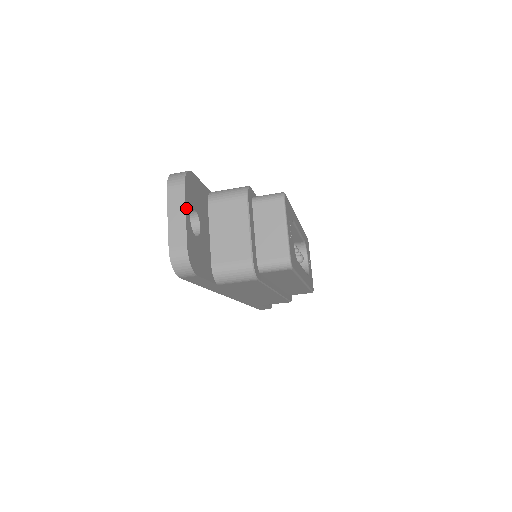
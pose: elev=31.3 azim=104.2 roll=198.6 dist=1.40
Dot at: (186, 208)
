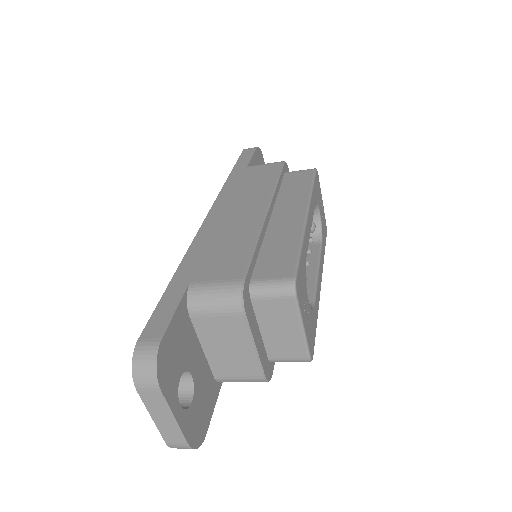
Dot at: (172, 408)
